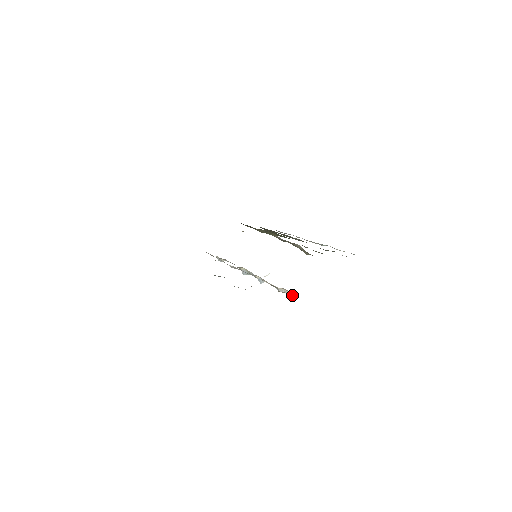
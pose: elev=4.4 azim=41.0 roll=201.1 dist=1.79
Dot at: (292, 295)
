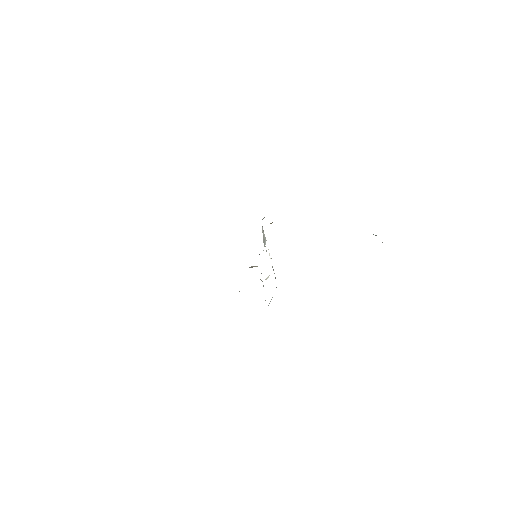
Dot at: occluded
